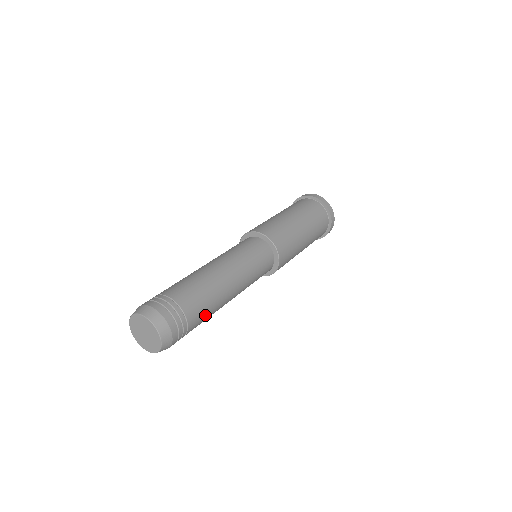
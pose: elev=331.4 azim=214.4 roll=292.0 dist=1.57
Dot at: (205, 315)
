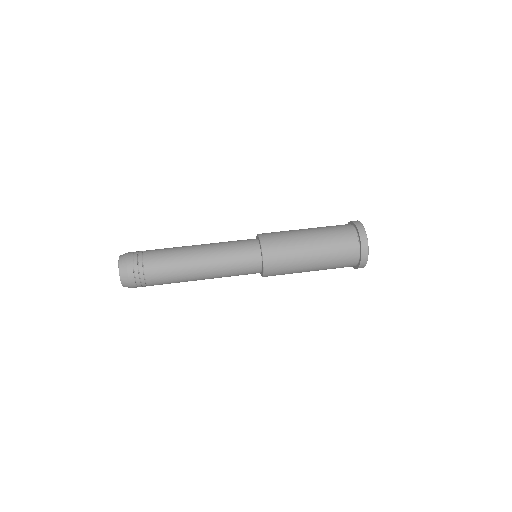
Dot at: (168, 283)
